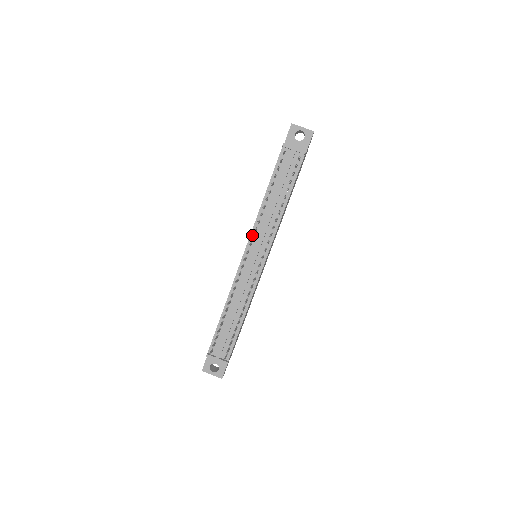
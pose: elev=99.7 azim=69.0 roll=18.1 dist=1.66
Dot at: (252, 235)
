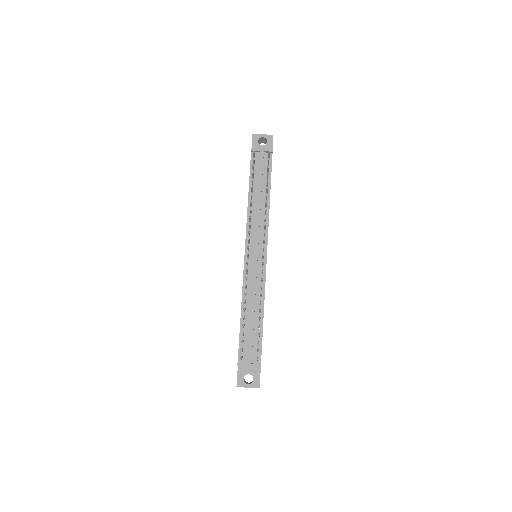
Dot at: (247, 233)
